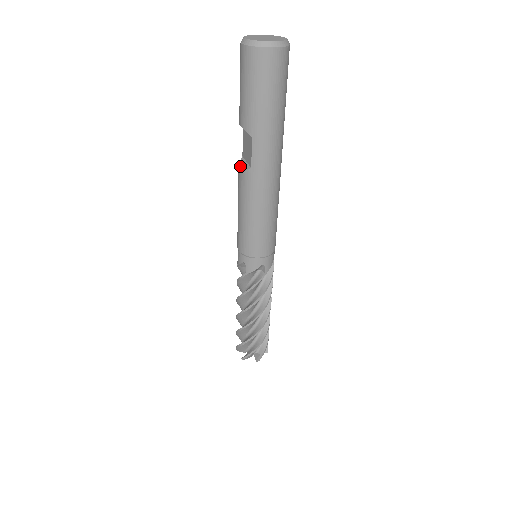
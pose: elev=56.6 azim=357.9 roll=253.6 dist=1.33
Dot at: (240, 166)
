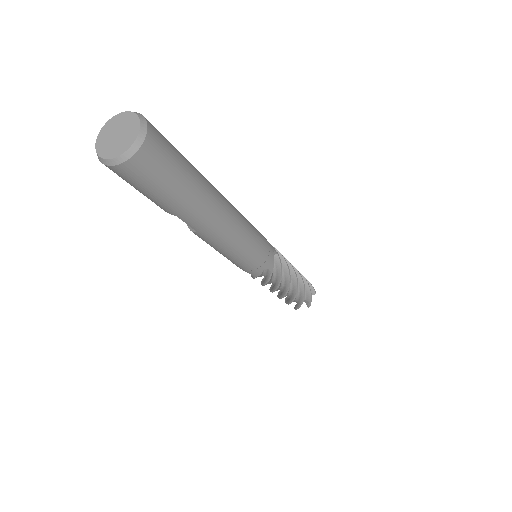
Dot at: occluded
